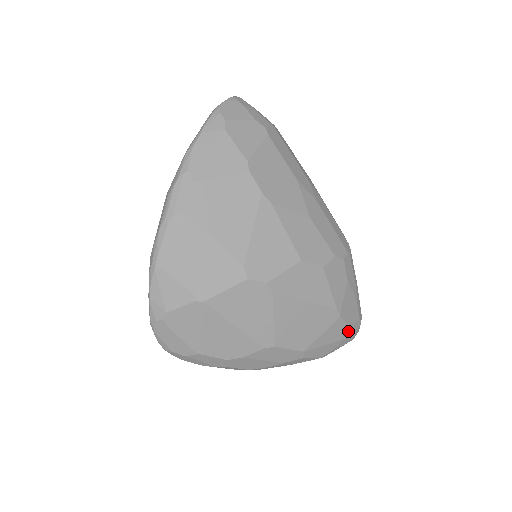
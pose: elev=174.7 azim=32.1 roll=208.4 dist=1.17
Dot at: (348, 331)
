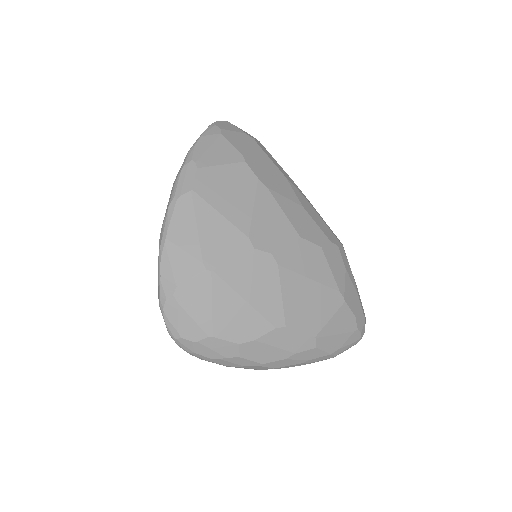
Dot at: (355, 323)
